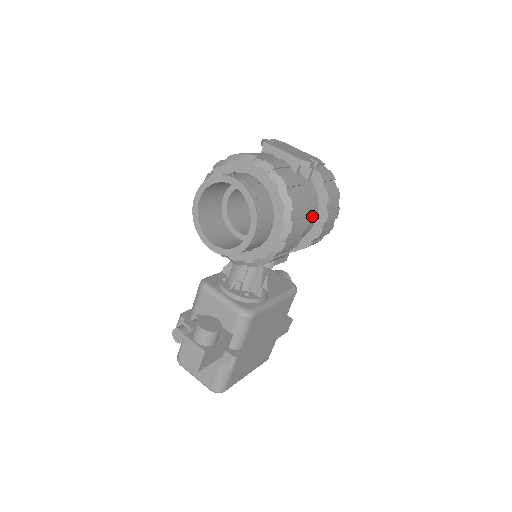
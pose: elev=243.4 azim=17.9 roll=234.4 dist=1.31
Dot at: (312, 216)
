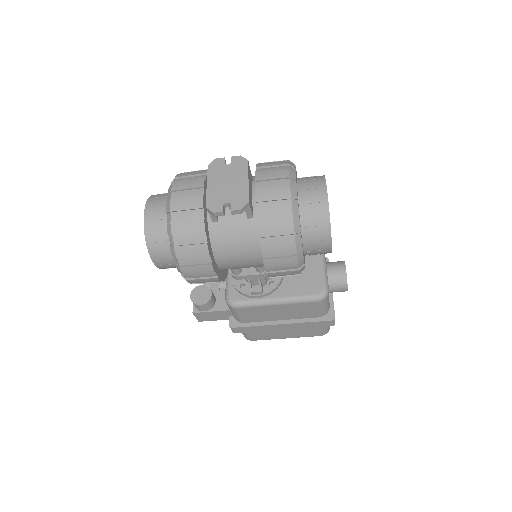
Dot at: (251, 256)
